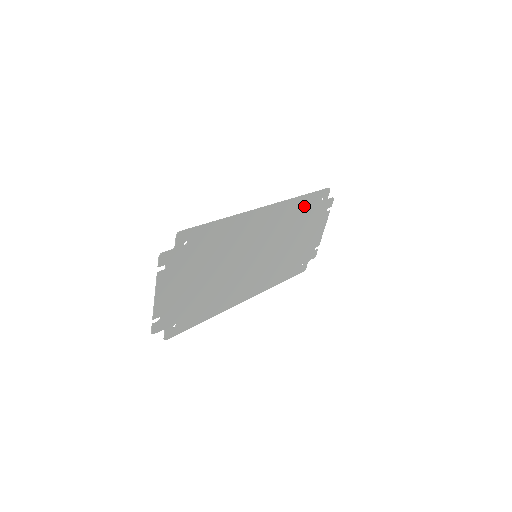
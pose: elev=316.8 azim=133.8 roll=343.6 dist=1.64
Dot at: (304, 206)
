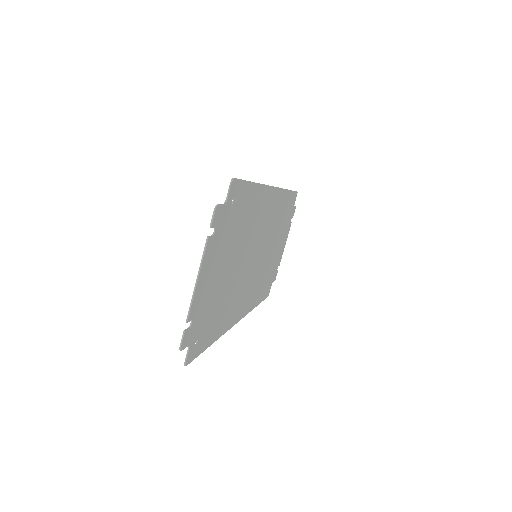
Dot at: (285, 205)
